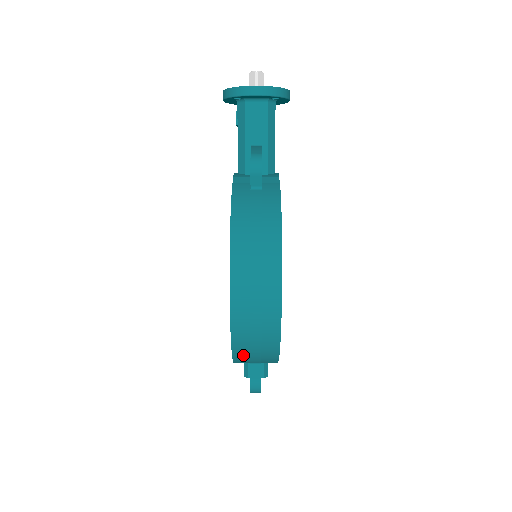
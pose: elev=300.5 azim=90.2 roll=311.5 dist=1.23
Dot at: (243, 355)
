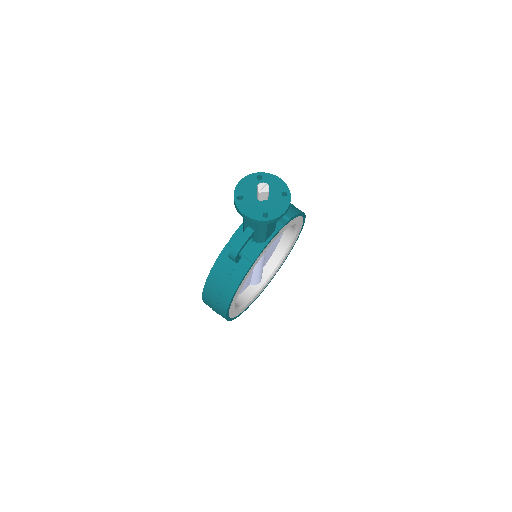
Dot at: occluded
